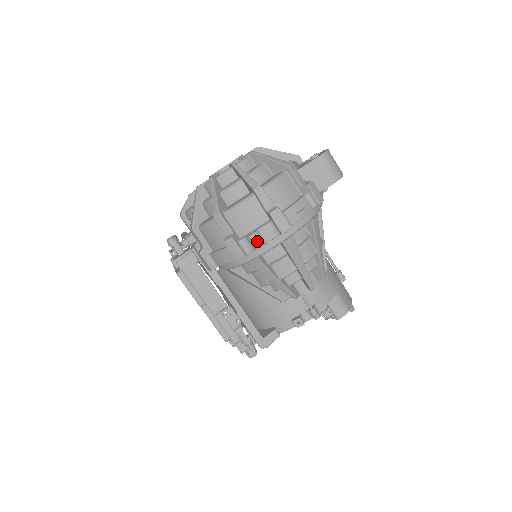
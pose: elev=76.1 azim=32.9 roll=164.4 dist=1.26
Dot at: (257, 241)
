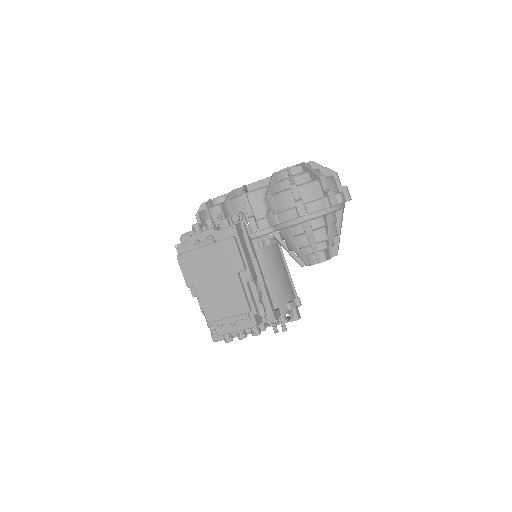
Dot at: occluded
